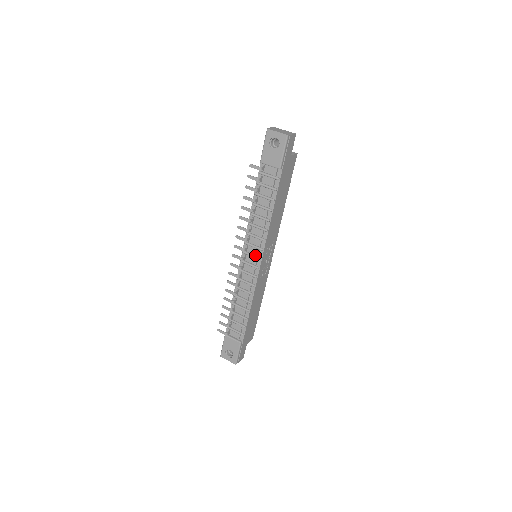
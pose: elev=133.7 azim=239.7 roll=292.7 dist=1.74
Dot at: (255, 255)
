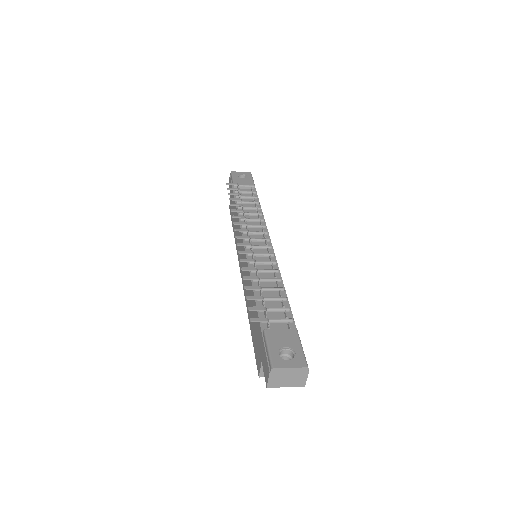
Dot at: (261, 239)
